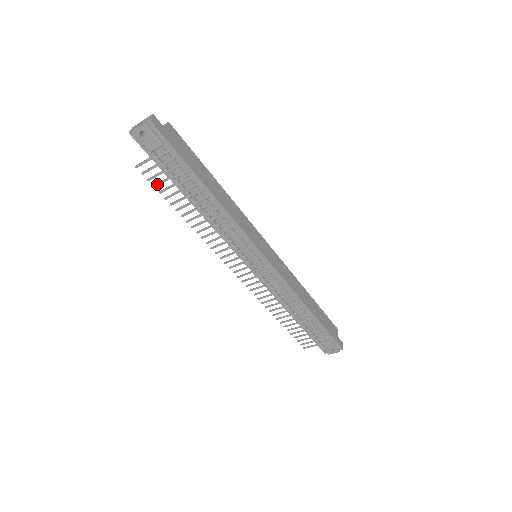
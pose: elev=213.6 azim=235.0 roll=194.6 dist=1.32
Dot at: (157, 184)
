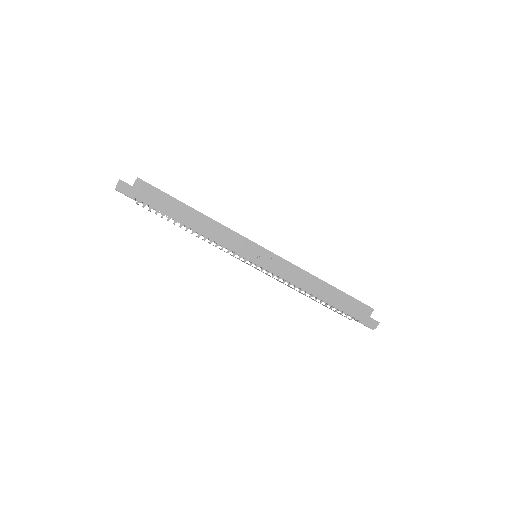
Dot at: occluded
